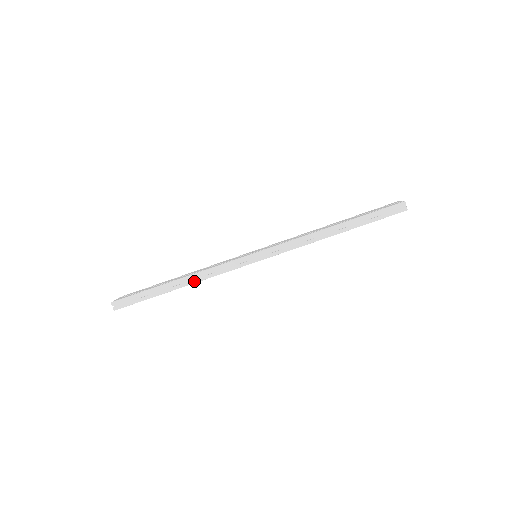
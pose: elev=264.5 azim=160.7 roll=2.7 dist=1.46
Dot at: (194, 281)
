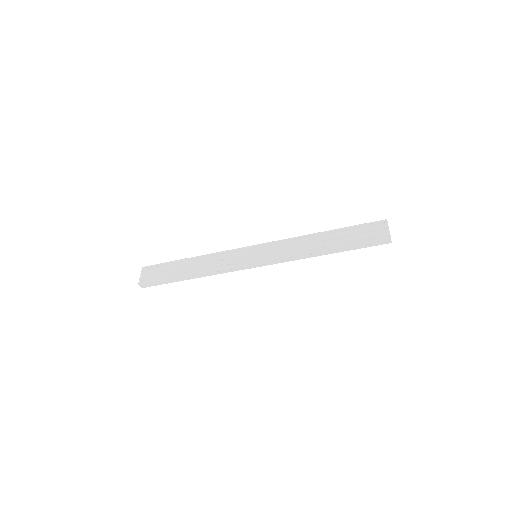
Dot at: (205, 276)
